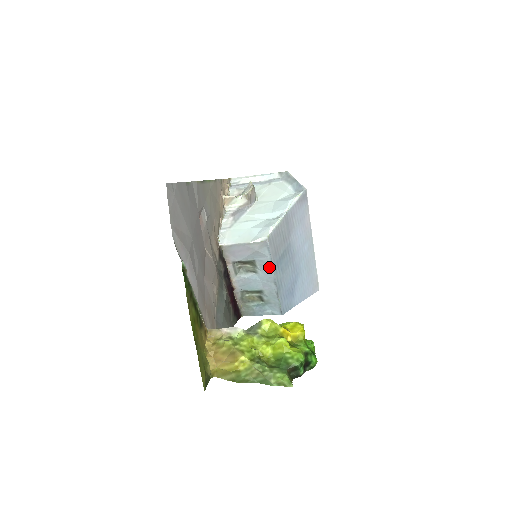
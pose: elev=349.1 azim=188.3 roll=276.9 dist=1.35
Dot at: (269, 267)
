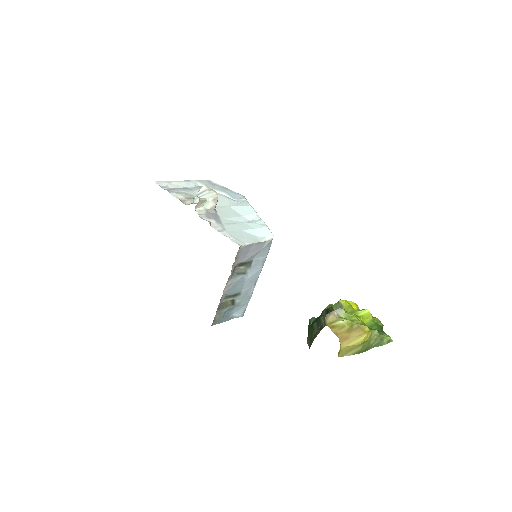
Dot at: (261, 266)
